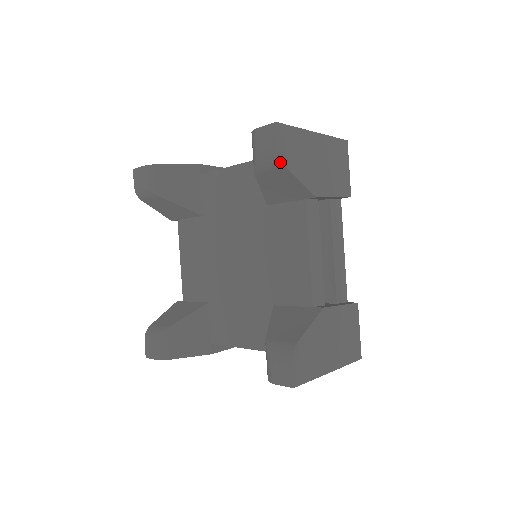
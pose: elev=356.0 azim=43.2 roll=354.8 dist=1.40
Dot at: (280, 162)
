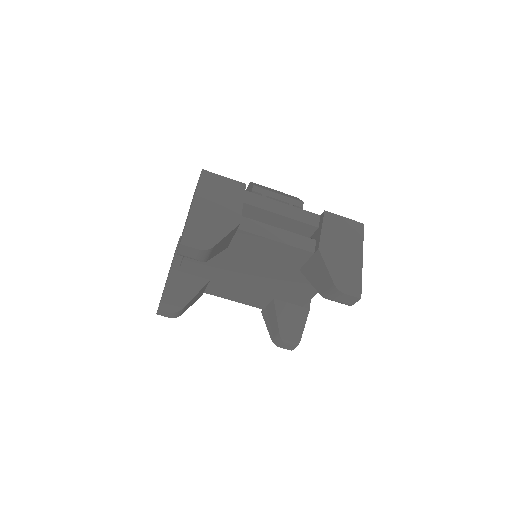
Dot at: occluded
